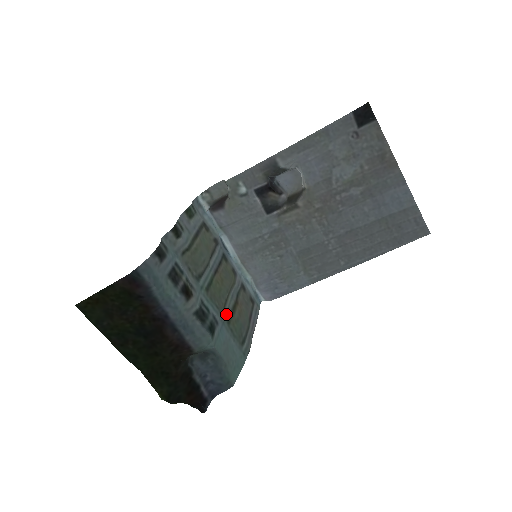
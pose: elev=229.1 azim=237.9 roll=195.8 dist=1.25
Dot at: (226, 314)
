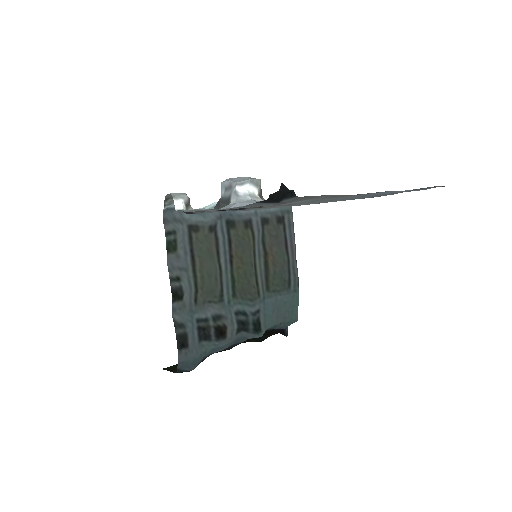
Dot at: (262, 285)
